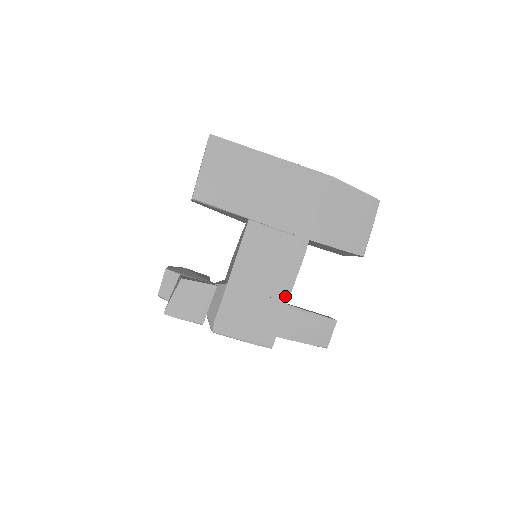
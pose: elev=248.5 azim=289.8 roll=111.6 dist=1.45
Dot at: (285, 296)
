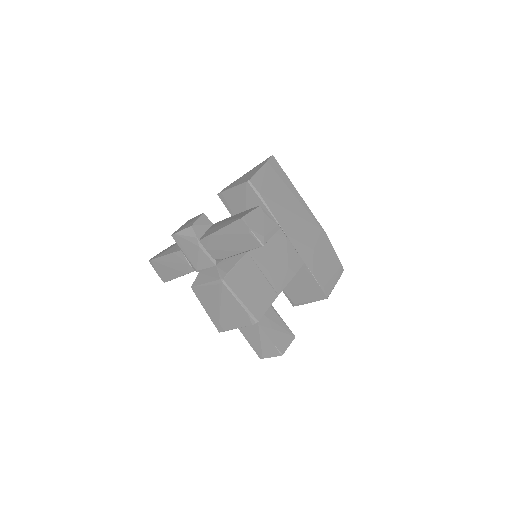
Dot at: (279, 289)
